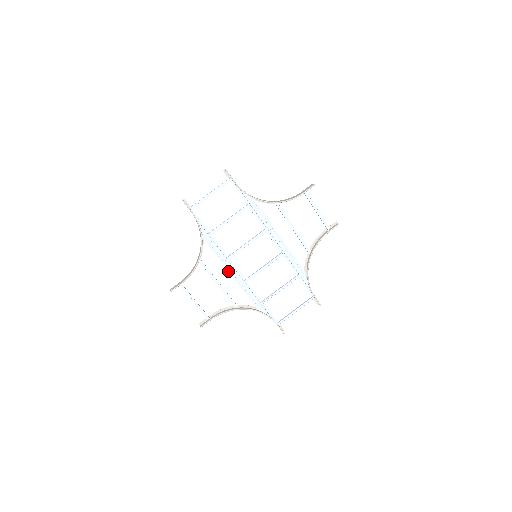
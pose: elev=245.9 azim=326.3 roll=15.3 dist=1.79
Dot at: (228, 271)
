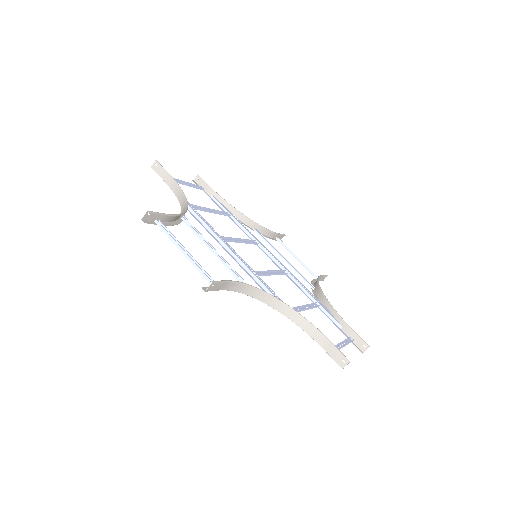
Dot at: occluded
